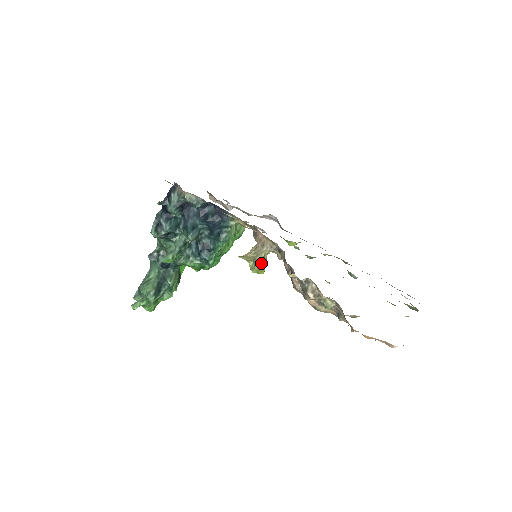
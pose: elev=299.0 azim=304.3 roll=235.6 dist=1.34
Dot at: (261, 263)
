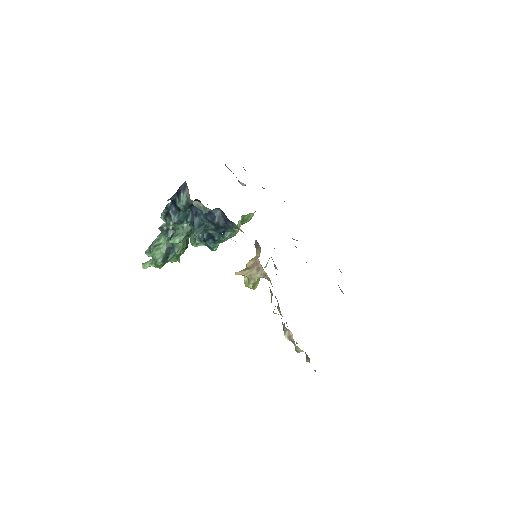
Dot at: (254, 284)
